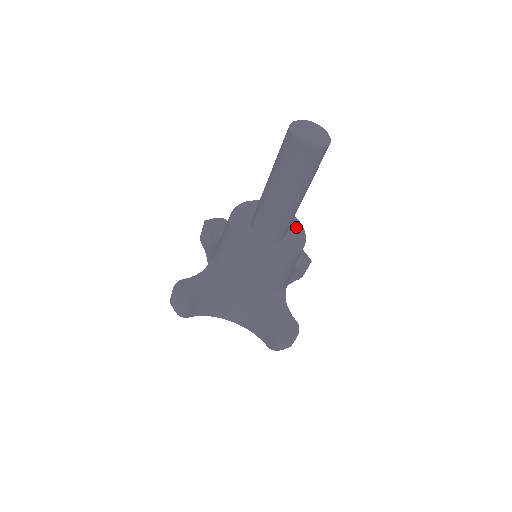
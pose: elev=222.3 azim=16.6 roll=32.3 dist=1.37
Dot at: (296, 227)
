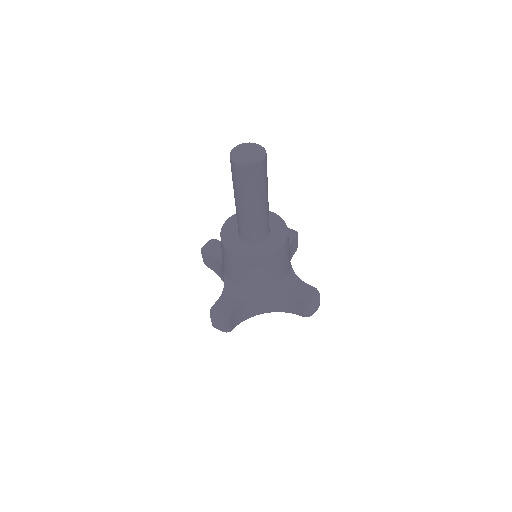
Dot at: (274, 219)
